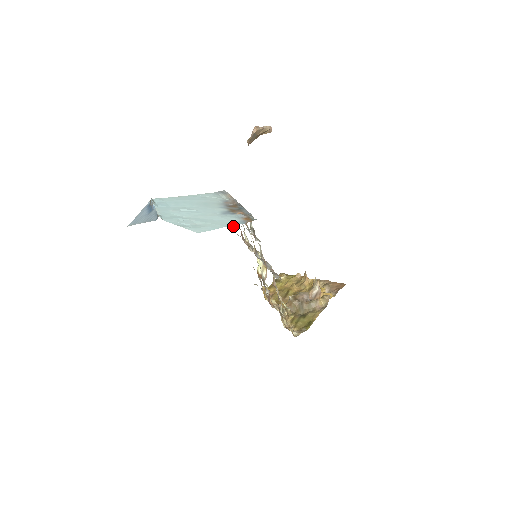
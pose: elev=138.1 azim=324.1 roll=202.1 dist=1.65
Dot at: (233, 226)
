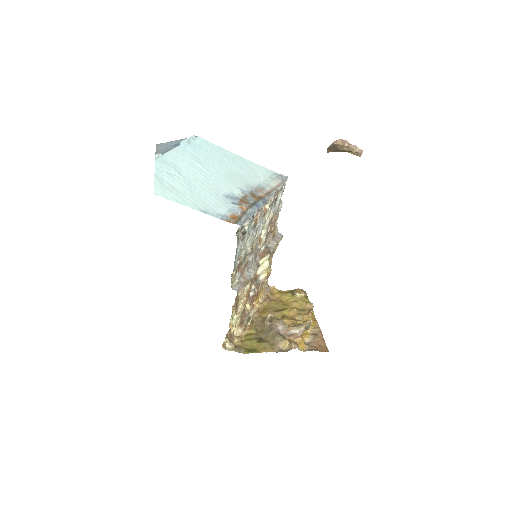
Dot at: occluded
